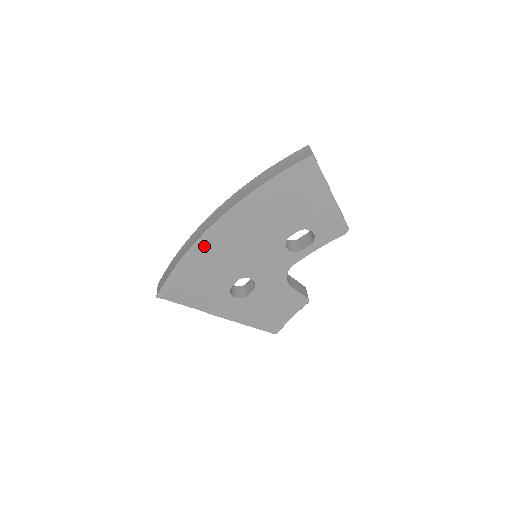
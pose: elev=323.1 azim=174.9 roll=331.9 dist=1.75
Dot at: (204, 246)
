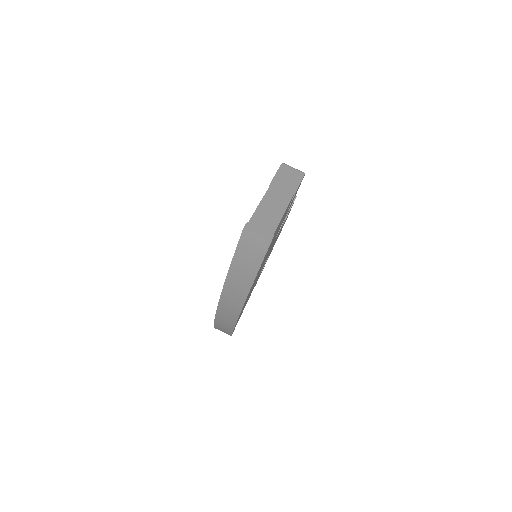
Dot at: occluded
